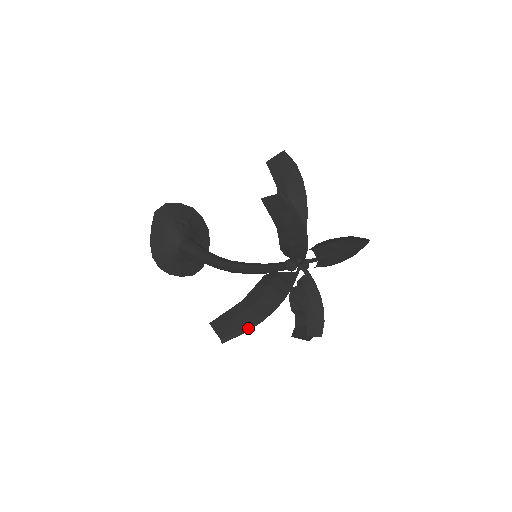
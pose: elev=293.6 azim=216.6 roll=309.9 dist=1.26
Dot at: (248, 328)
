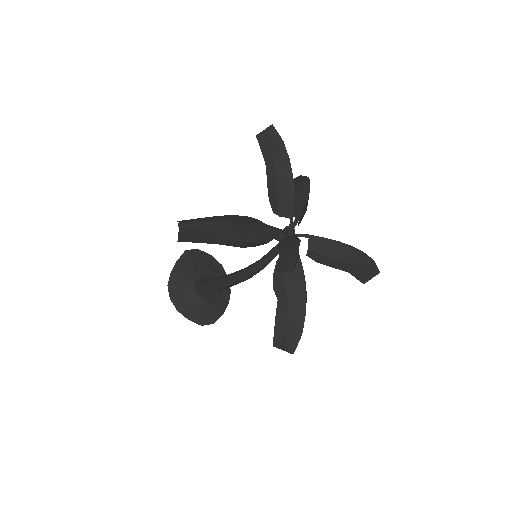
Dot at: (209, 221)
